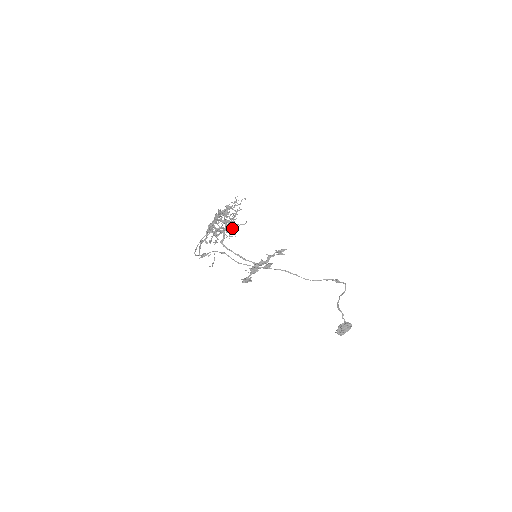
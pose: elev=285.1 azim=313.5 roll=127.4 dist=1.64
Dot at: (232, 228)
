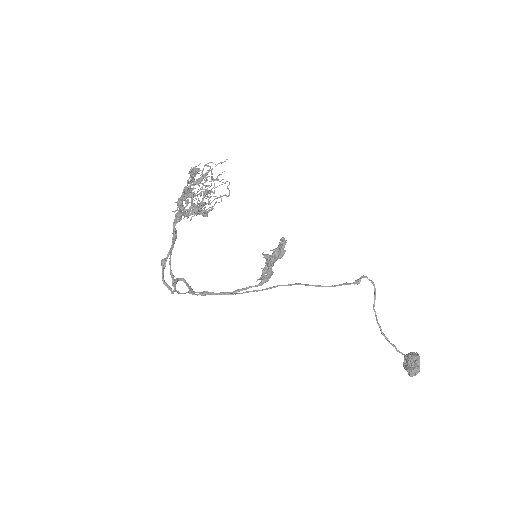
Dot at: occluded
